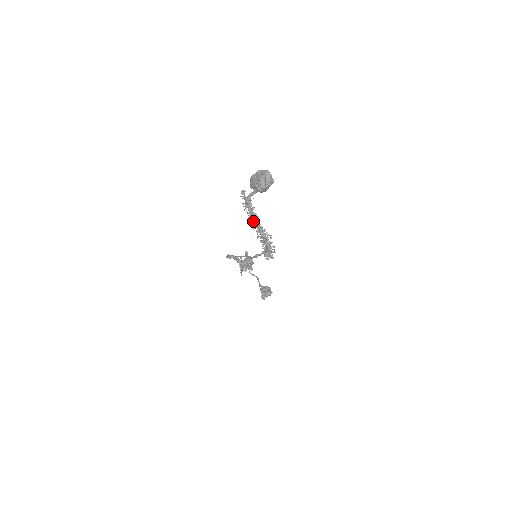
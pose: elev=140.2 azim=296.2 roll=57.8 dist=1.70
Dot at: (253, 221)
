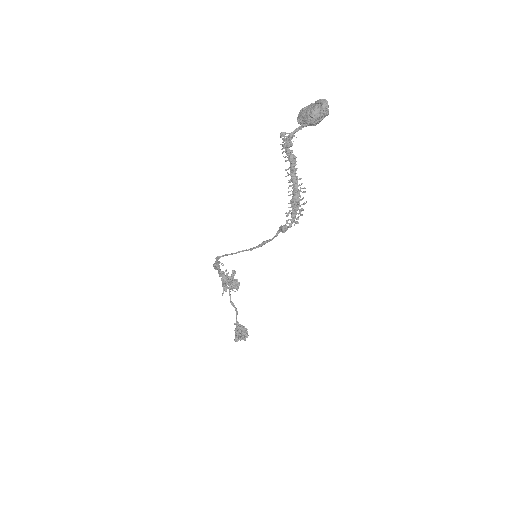
Dot at: (290, 162)
